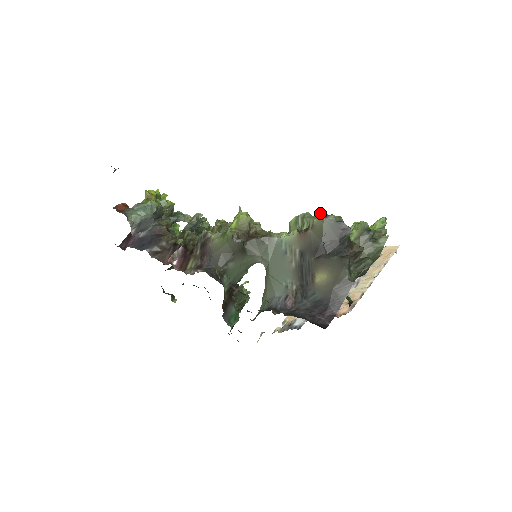
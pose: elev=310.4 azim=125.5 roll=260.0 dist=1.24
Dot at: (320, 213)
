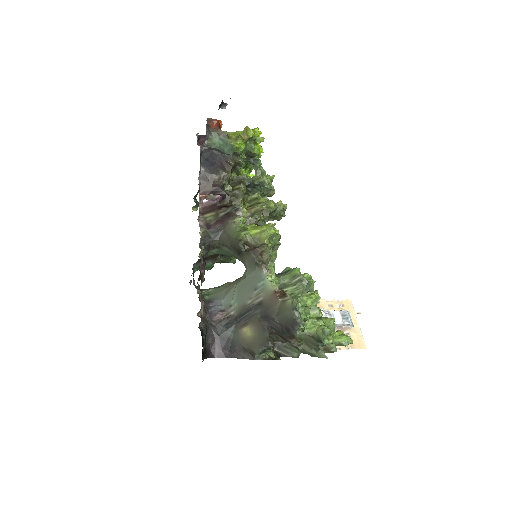
Dot at: (294, 304)
